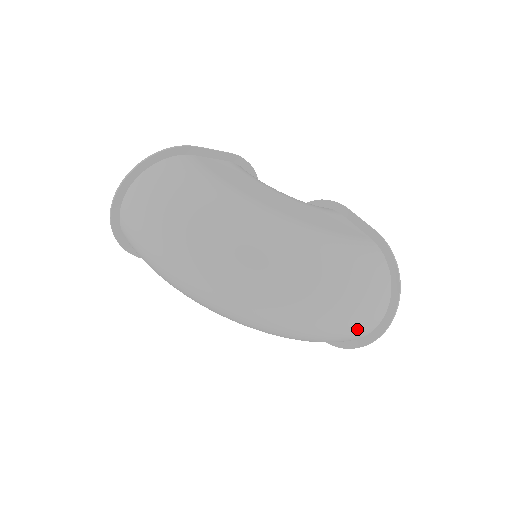
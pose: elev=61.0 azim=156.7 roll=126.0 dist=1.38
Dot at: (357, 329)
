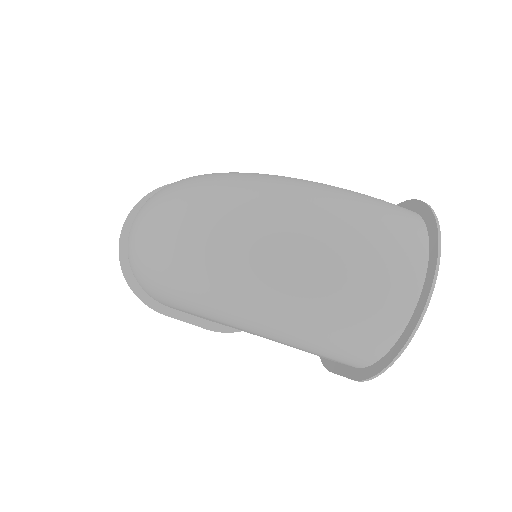
Dot at: (376, 279)
